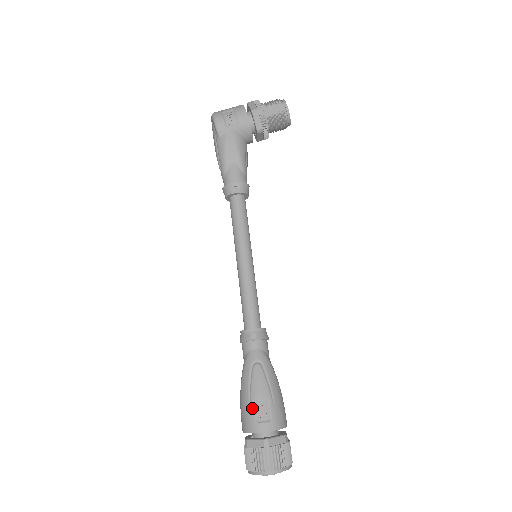
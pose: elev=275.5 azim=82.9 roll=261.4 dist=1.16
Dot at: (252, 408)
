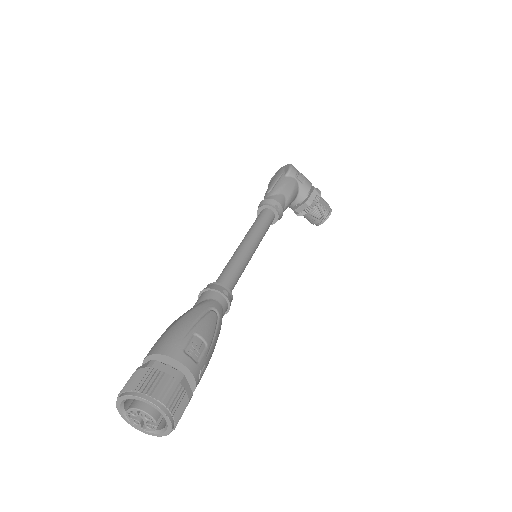
Dot at: (188, 337)
